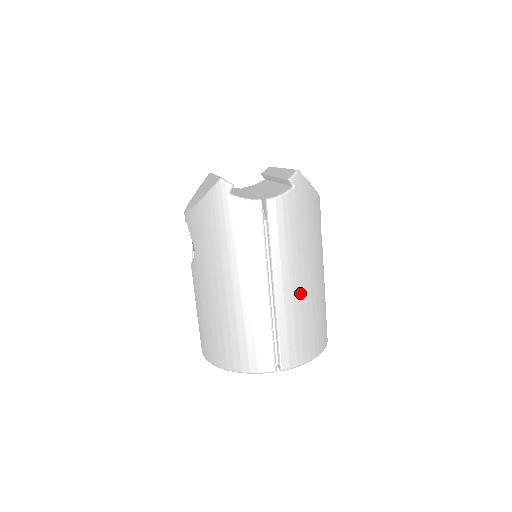
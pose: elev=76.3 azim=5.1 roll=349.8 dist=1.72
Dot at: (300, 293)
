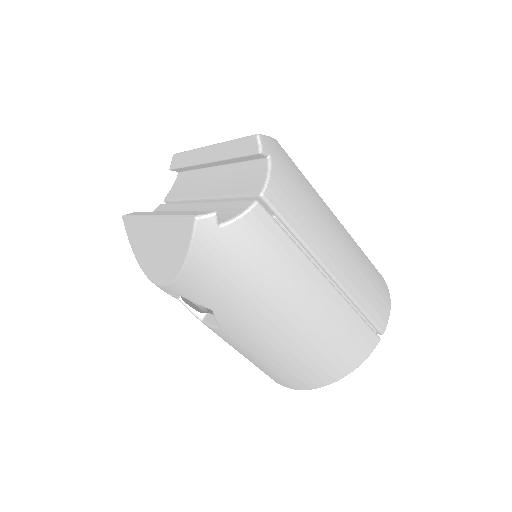
Dot at: (347, 253)
